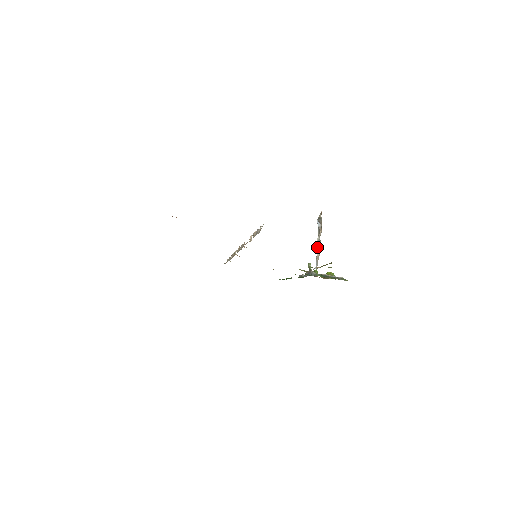
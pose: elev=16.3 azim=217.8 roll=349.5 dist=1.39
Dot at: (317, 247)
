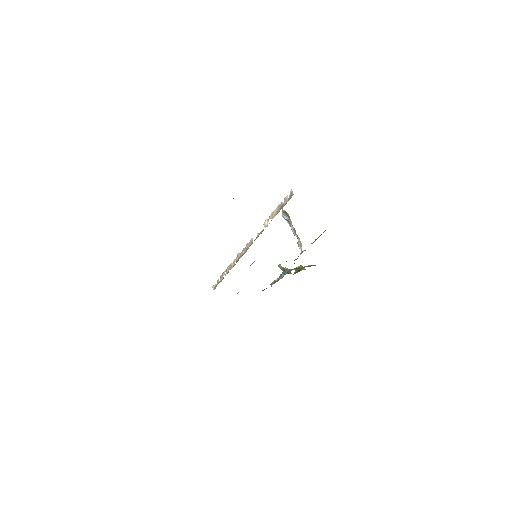
Dot at: (295, 235)
